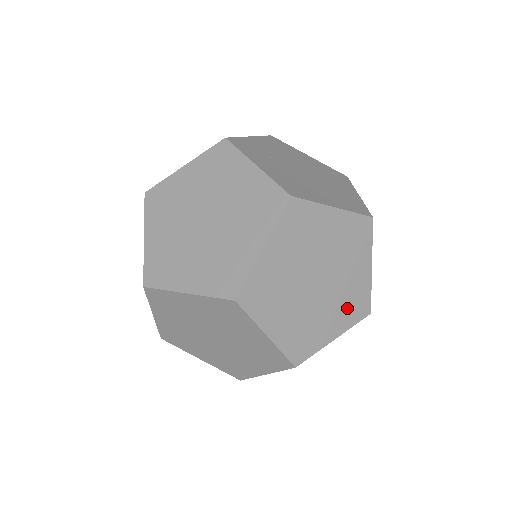
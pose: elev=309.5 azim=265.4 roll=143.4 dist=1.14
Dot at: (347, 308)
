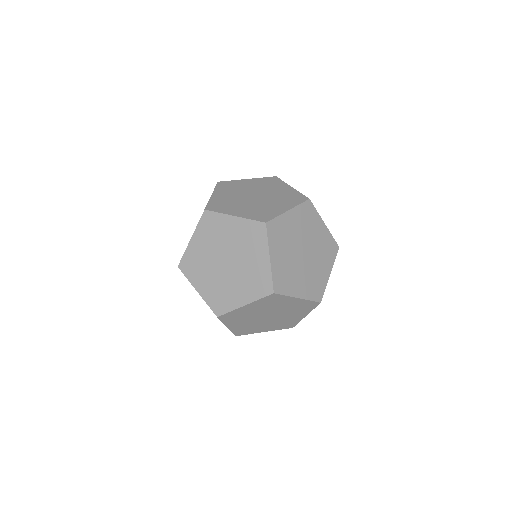
Dot at: (326, 254)
